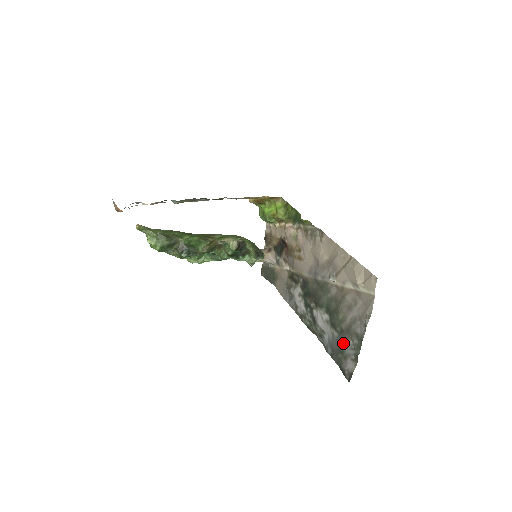
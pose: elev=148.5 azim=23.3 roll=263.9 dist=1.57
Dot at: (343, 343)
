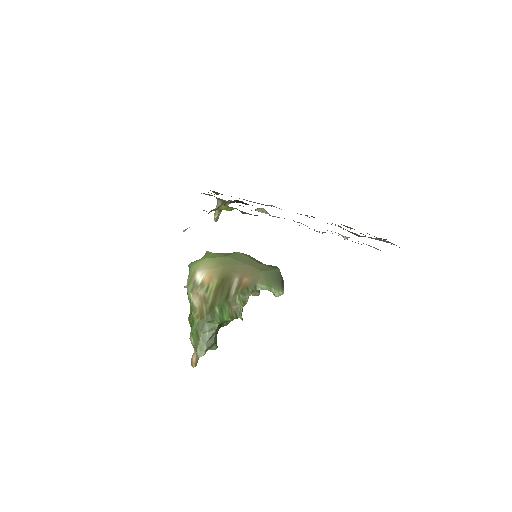
Dot at: occluded
